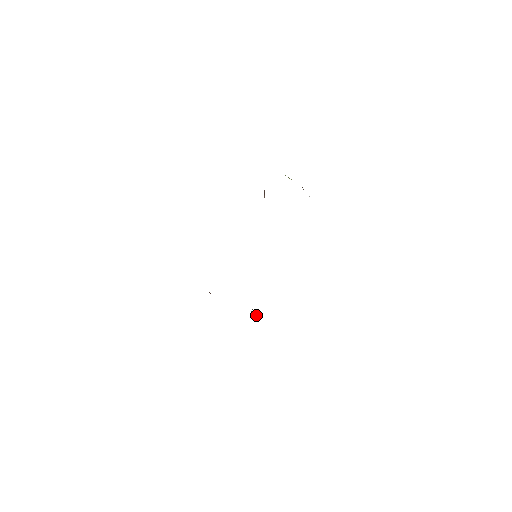
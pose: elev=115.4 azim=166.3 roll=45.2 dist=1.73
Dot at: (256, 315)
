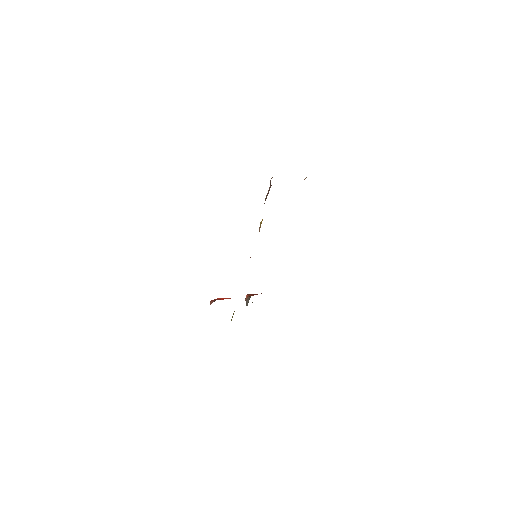
Dot at: occluded
